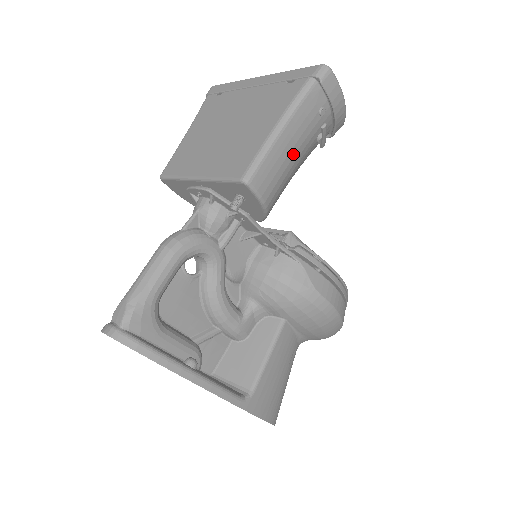
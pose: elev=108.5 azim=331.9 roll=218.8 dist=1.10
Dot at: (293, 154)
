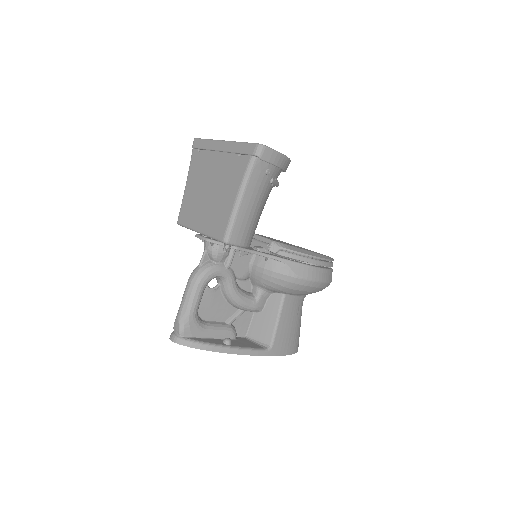
Dot at: (255, 207)
